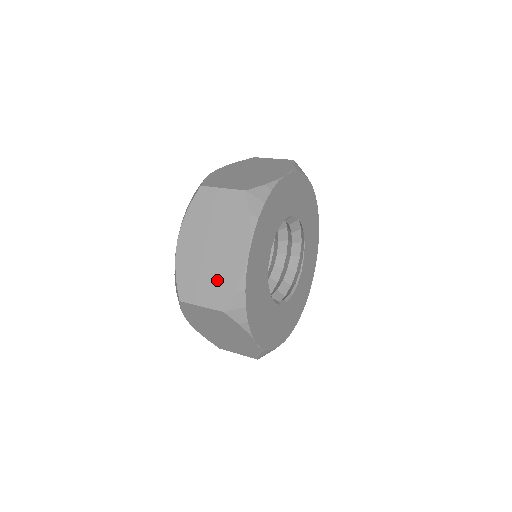
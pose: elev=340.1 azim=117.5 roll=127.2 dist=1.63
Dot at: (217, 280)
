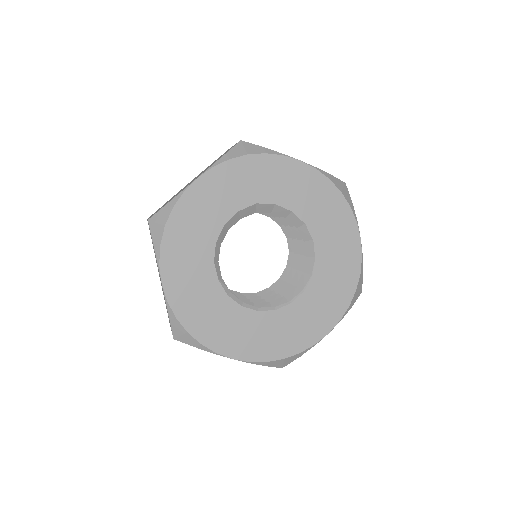
Dot at: occluded
